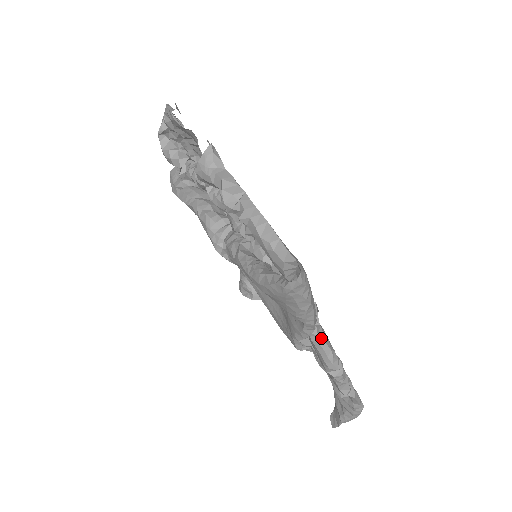
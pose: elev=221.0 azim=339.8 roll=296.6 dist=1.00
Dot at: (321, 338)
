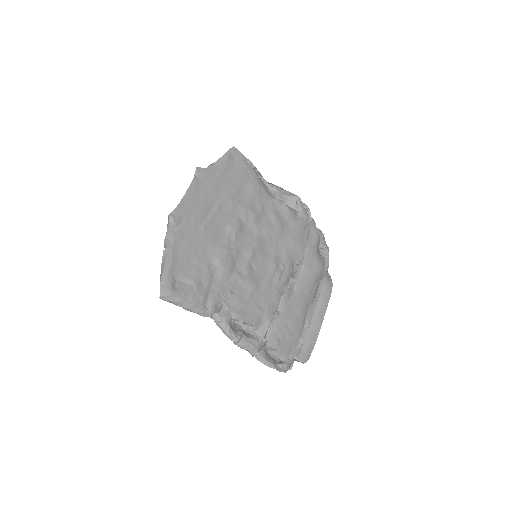
Dot at: (218, 322)
